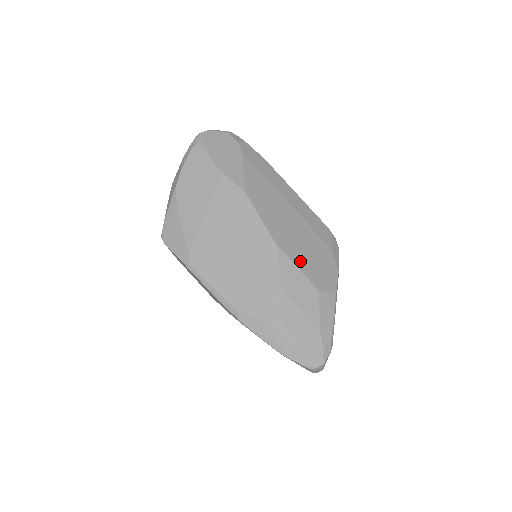
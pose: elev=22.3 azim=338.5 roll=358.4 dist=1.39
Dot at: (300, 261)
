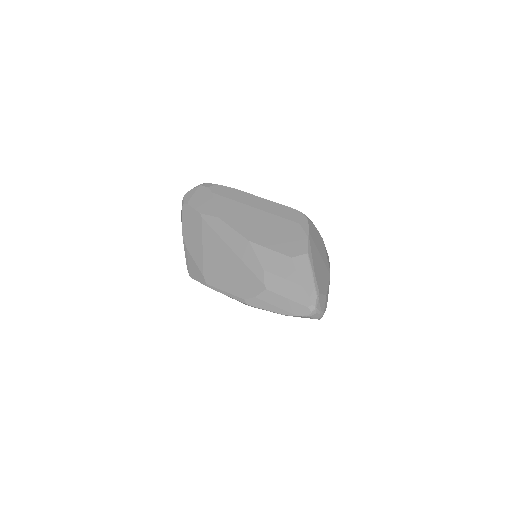
Dot at: (271, 244)
